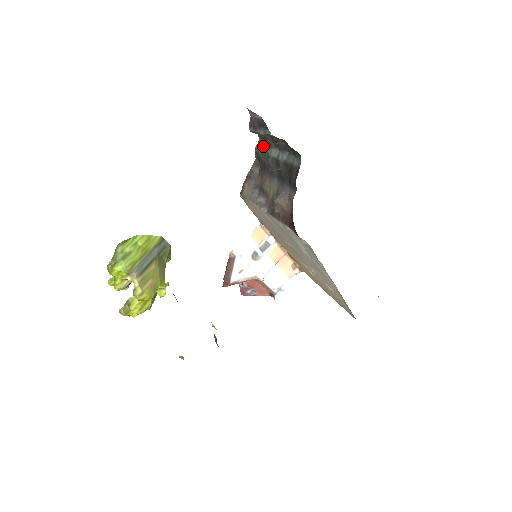
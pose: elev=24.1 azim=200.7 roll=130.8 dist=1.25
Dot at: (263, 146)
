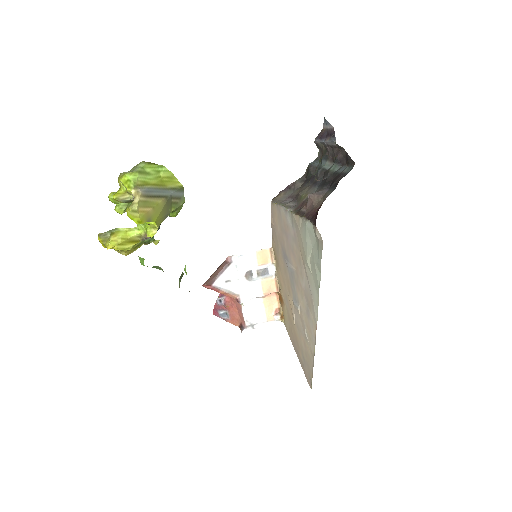
Dot at: (318, 162)
